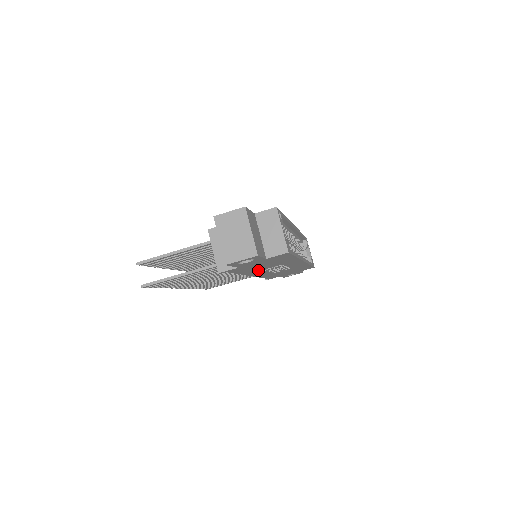
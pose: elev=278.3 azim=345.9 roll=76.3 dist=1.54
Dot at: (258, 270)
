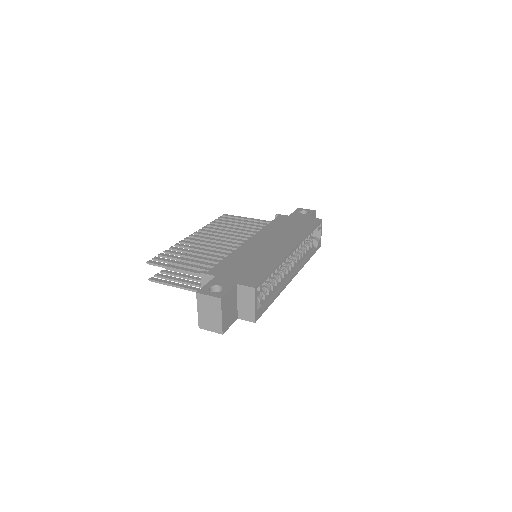
Dot at: occluded
